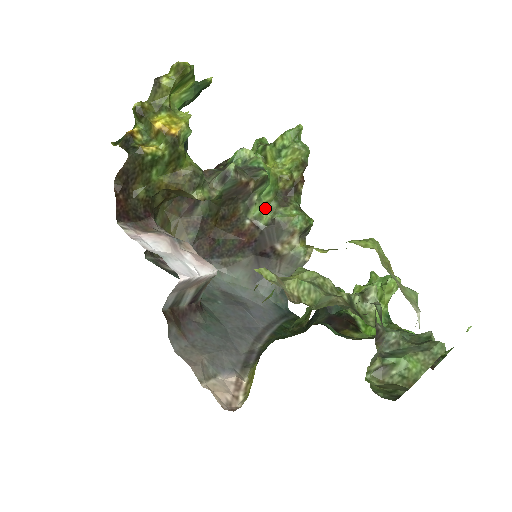
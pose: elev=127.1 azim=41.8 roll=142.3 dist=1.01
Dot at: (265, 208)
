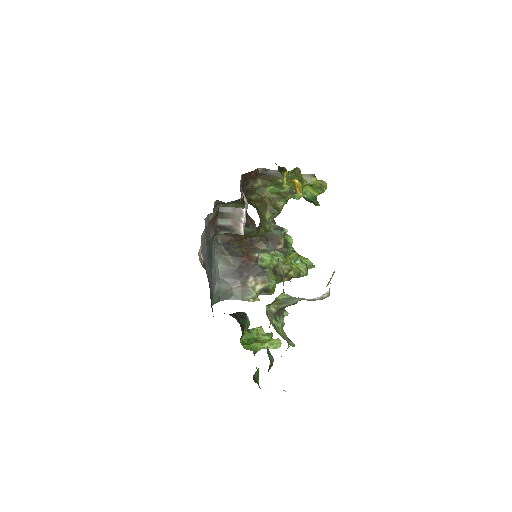
Dot at: (268, 262)
